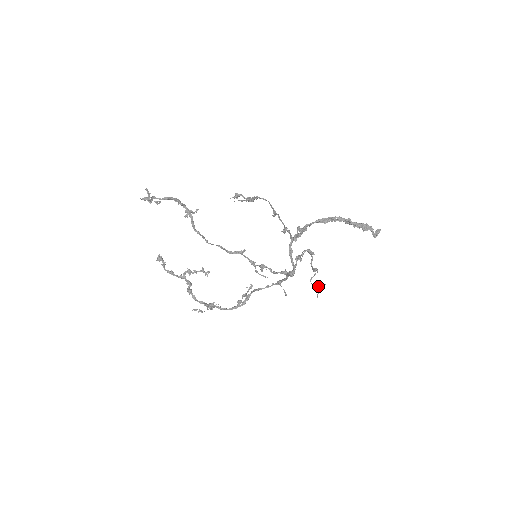
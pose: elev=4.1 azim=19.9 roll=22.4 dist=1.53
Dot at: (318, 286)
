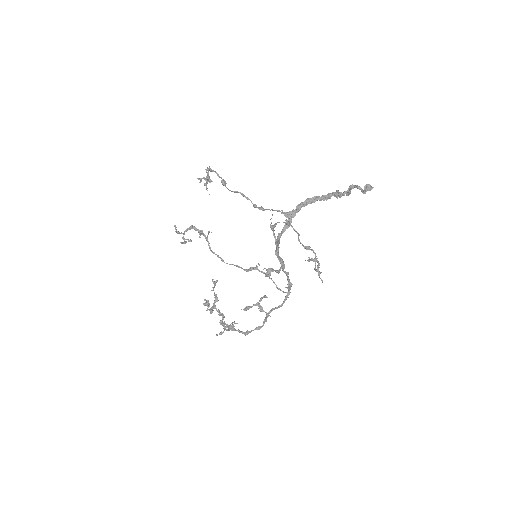
Dot at: (308, 260)
